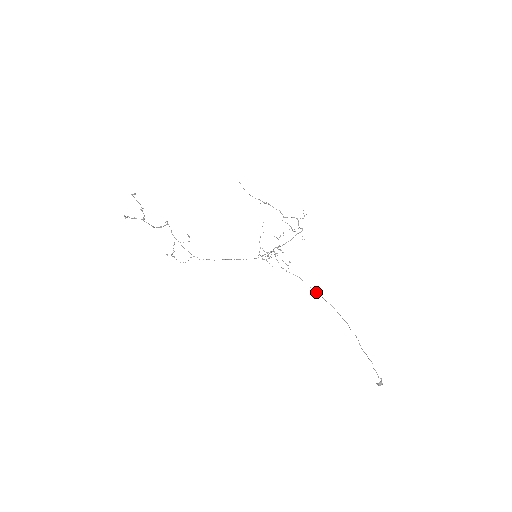
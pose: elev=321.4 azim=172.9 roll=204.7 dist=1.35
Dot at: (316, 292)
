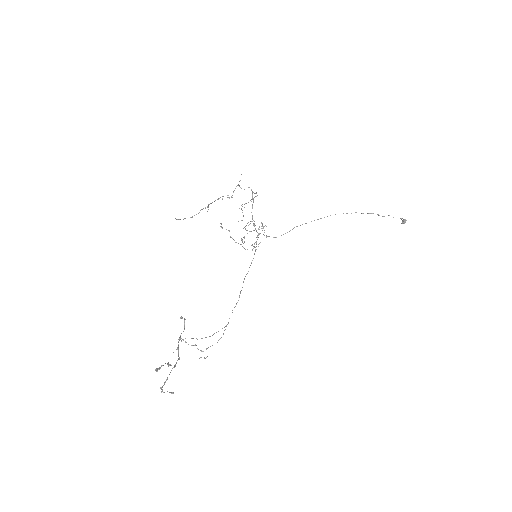
Dot at: occluded
